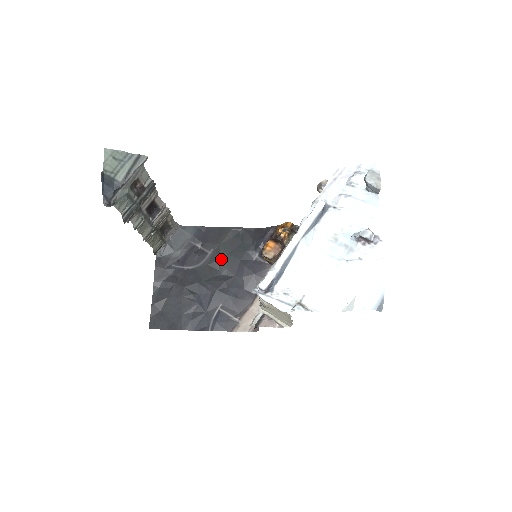
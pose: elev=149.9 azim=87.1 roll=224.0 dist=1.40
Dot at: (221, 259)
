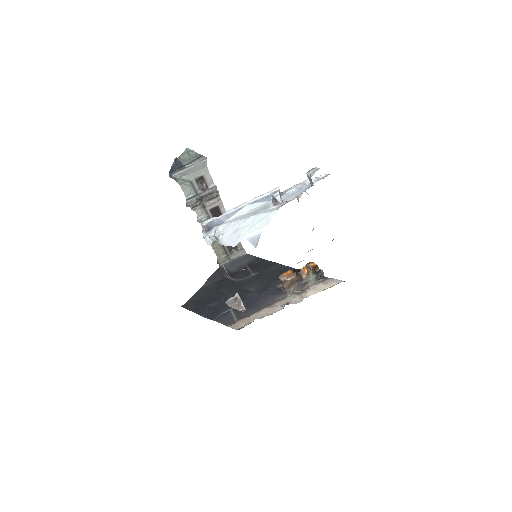
Dot at: (257, 280)
